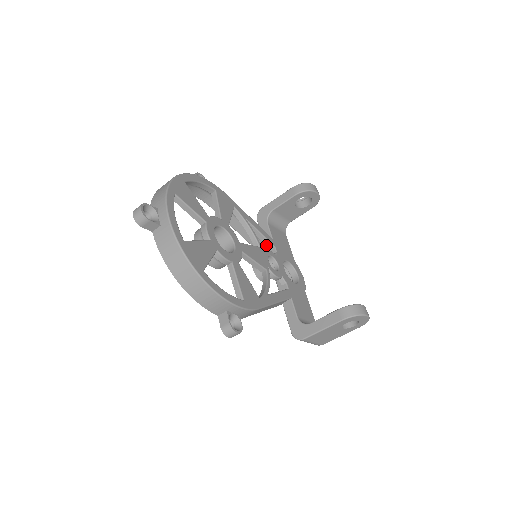
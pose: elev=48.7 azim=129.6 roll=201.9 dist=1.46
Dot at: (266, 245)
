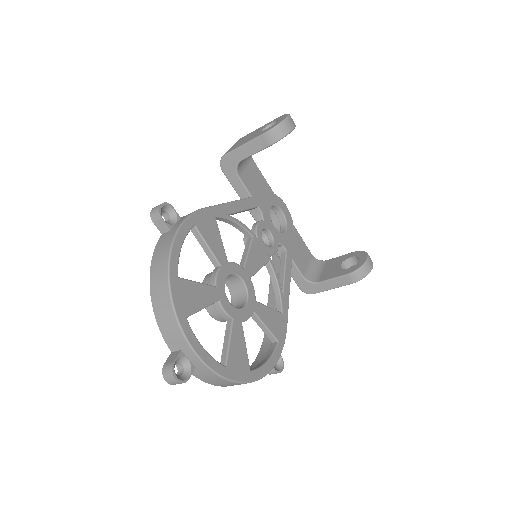
Dot at: occluded
